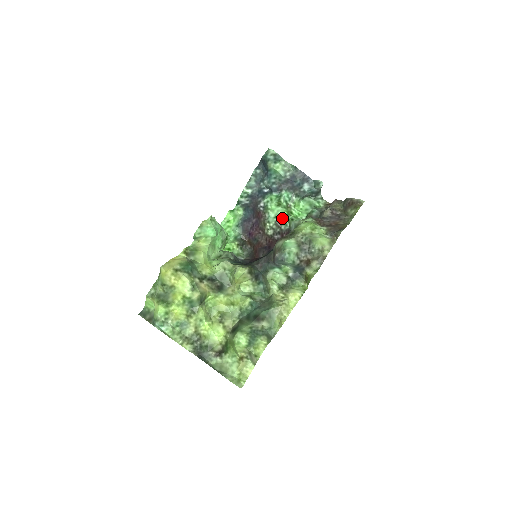
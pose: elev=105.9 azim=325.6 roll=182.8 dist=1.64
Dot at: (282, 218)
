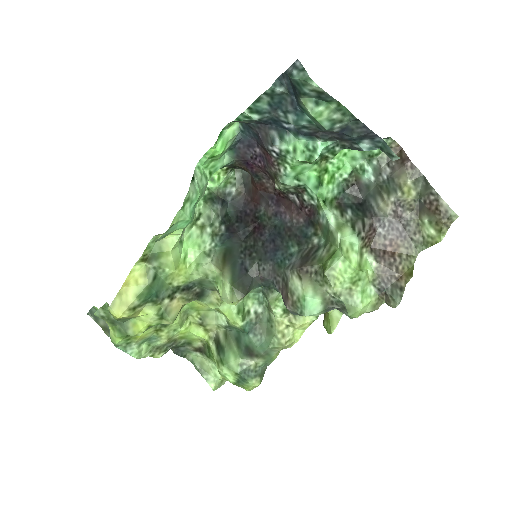
Dot at: (308, 186)
